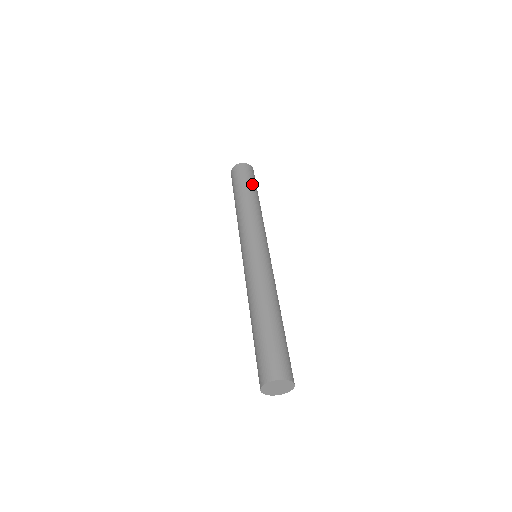
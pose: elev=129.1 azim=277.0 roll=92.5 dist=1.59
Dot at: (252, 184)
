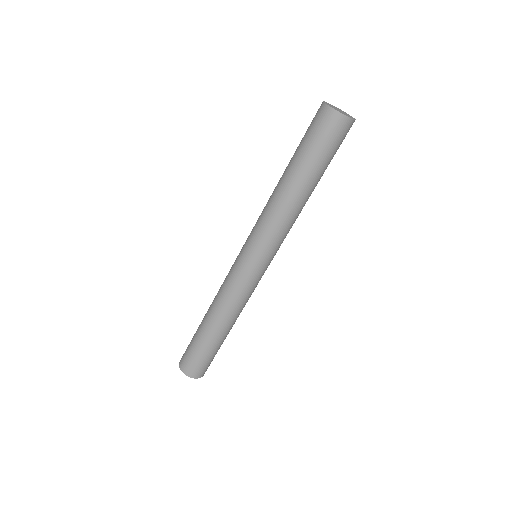
Dot at: (314, 159)
